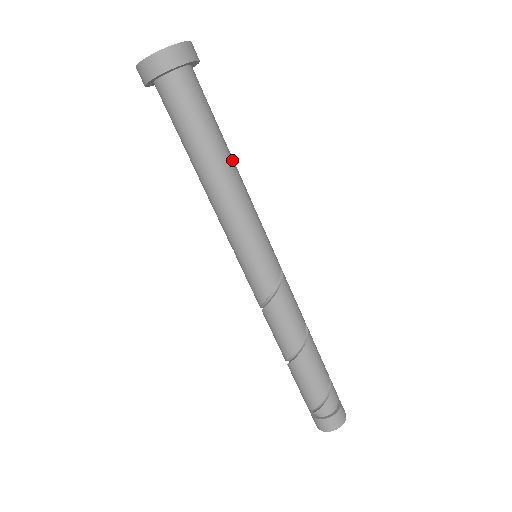
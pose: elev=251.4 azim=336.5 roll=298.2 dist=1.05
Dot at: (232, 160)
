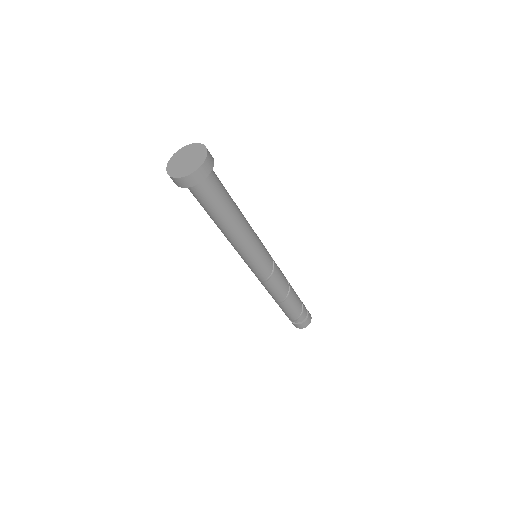
Dot at: (240, 213)
